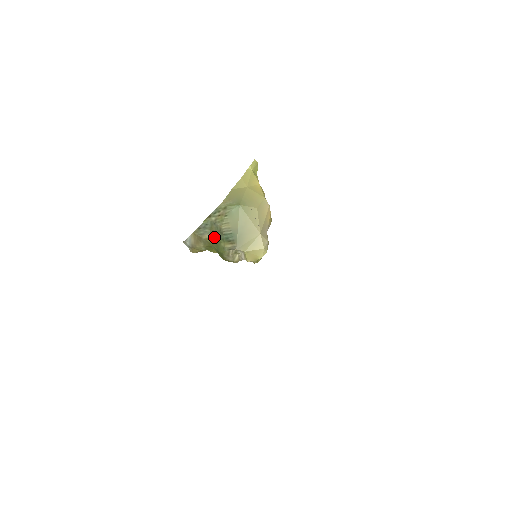
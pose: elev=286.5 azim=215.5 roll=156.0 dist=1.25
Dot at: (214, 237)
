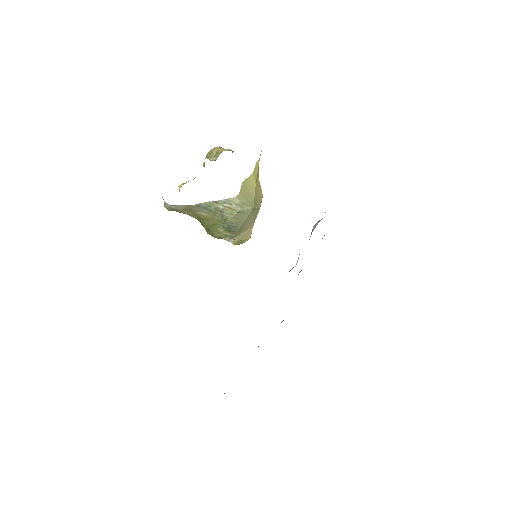
Dot at: (212, 219)
